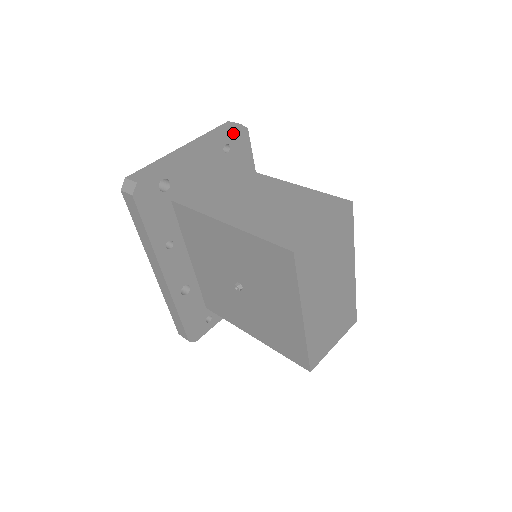
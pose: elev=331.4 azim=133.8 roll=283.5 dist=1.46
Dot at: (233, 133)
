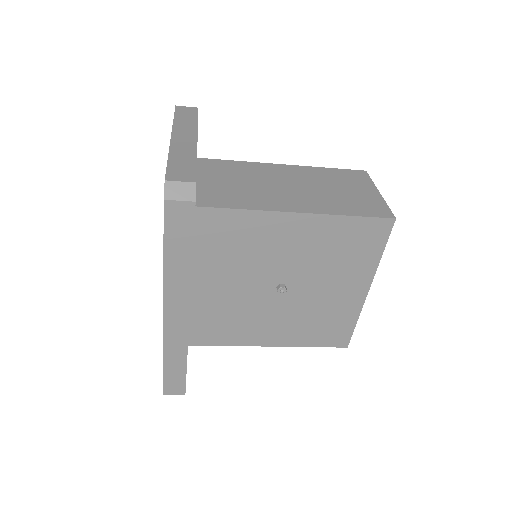
Dot at: occluded
